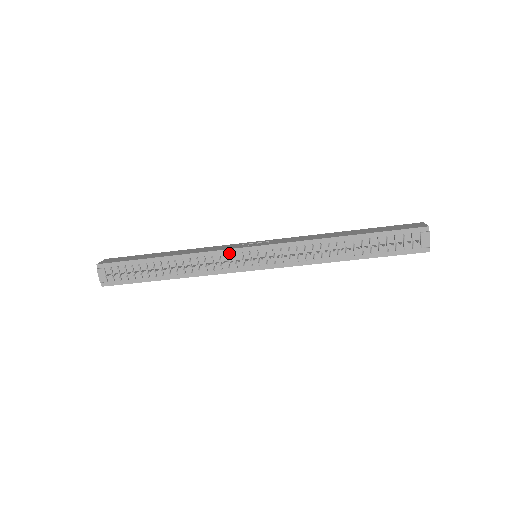
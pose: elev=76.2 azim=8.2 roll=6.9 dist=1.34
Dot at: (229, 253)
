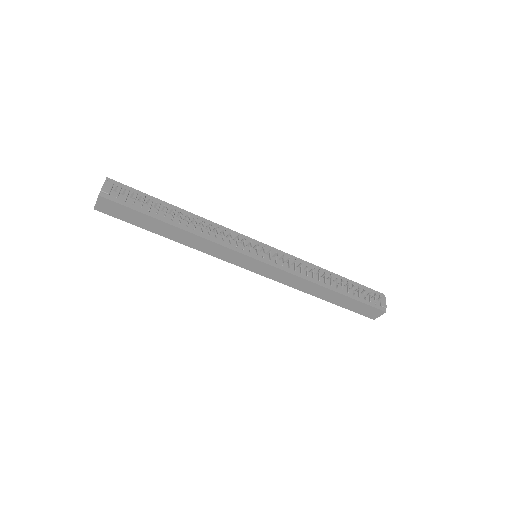
Dot at: (240, 236)
